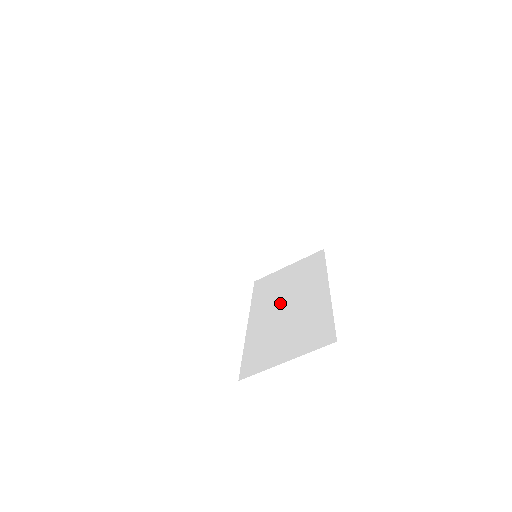
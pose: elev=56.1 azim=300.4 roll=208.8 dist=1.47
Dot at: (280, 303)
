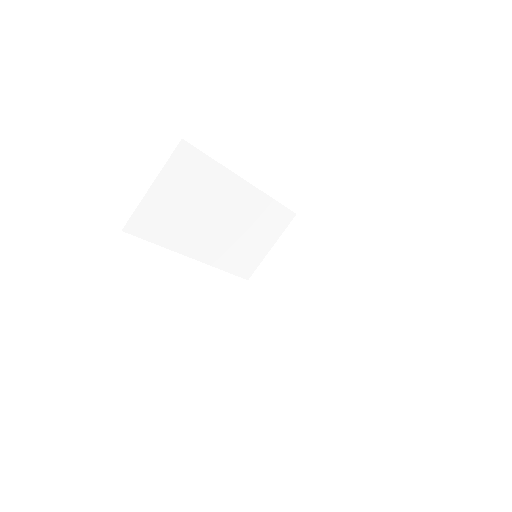
Dot at: occluded
